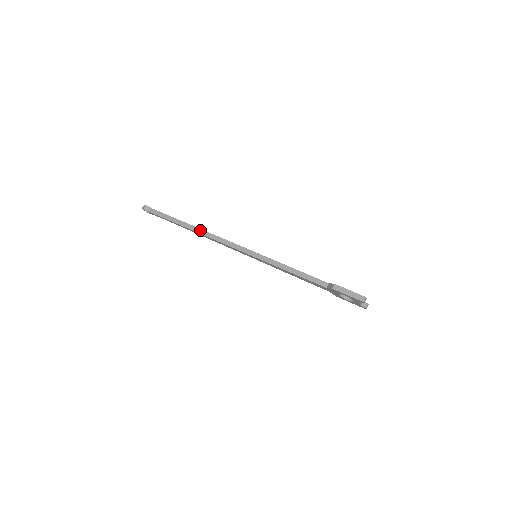
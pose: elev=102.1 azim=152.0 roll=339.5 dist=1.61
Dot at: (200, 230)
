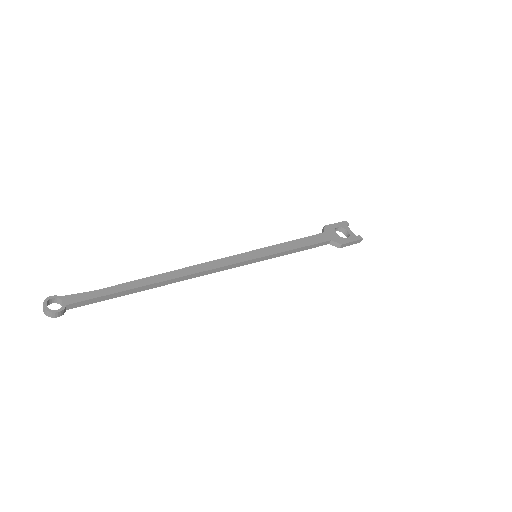
Dot at: (178, 279)
